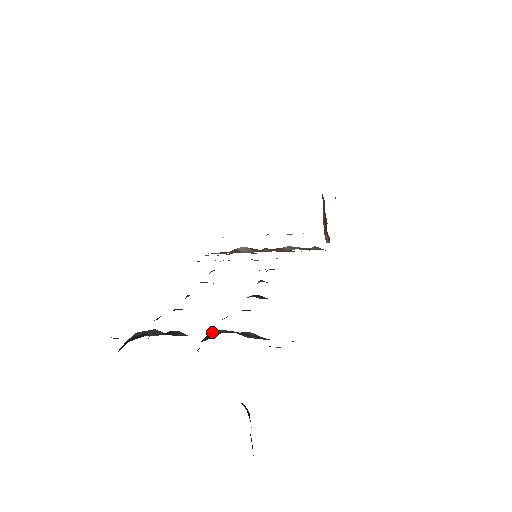
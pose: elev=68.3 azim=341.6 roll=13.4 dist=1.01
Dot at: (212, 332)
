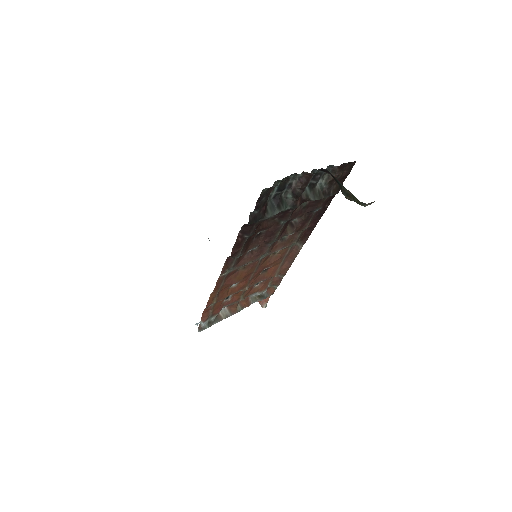
Dot at: occluded
